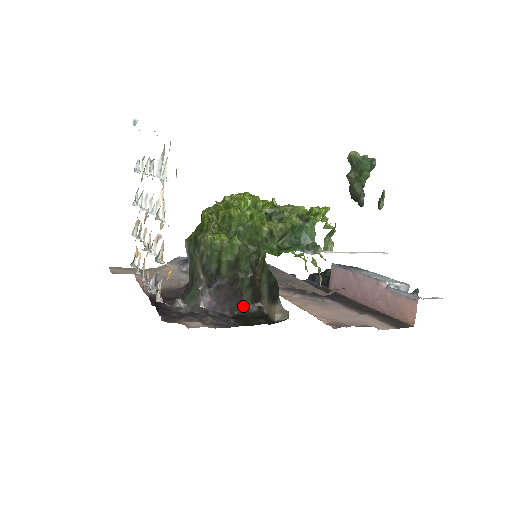
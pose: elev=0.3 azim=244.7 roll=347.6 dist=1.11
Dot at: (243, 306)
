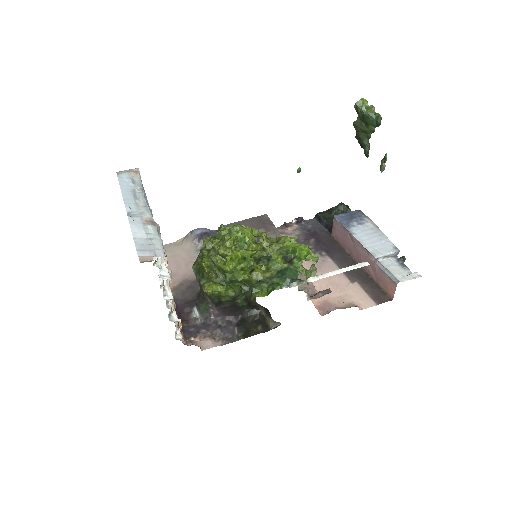
Dot at: (245, 311)
